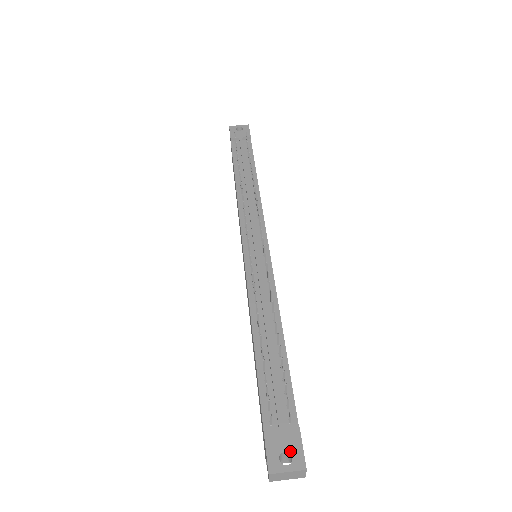
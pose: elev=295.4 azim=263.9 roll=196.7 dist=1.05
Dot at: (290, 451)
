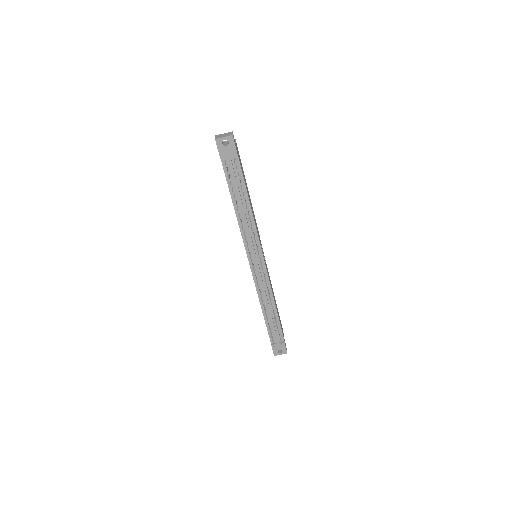
Dot at: occluded
